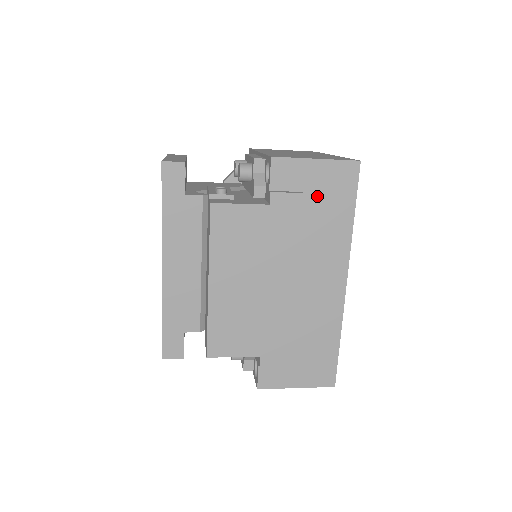
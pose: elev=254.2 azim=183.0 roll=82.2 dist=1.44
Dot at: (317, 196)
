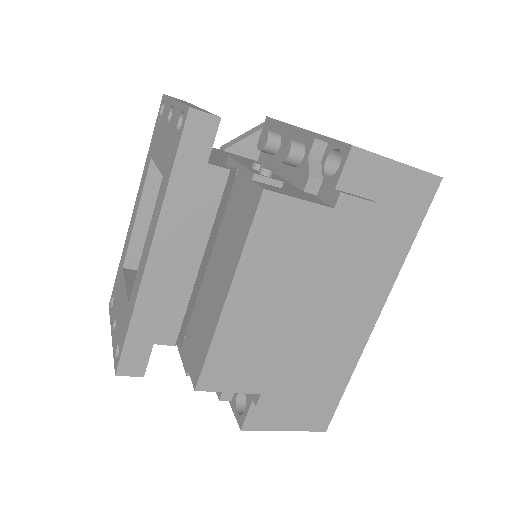
Dot at: (384, 209)
